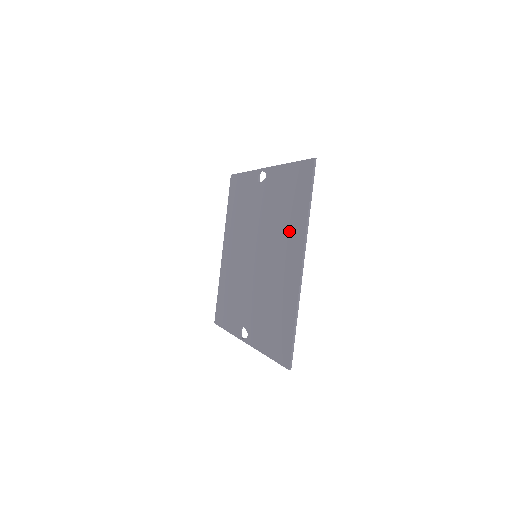
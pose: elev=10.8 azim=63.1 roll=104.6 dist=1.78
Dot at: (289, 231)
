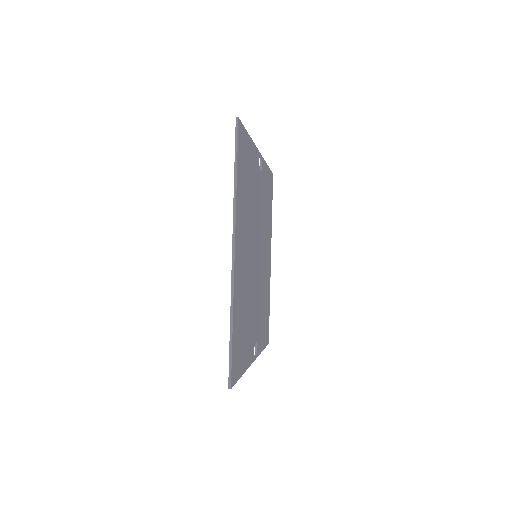
Dot at: occluded
